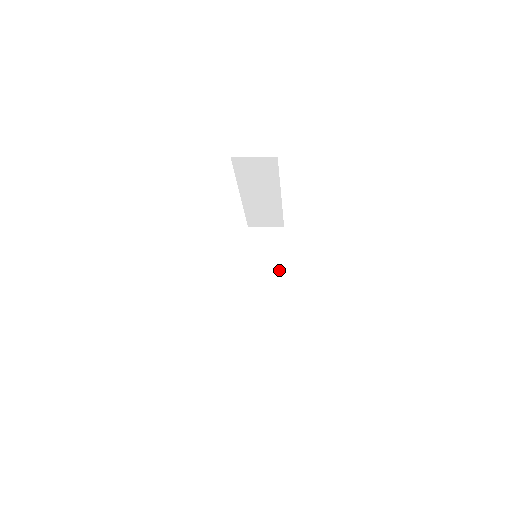
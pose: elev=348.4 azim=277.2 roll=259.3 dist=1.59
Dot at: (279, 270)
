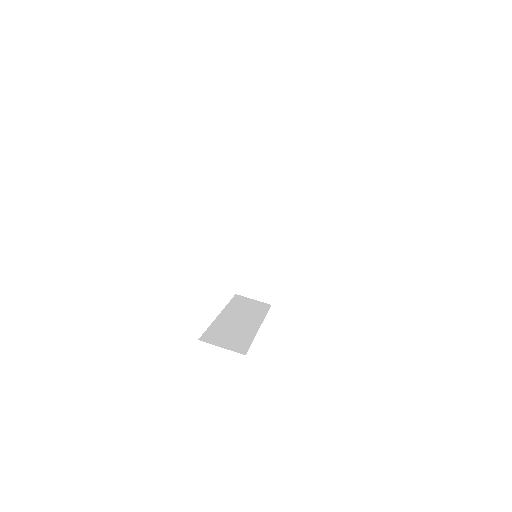
Dot at: (287, 236)
